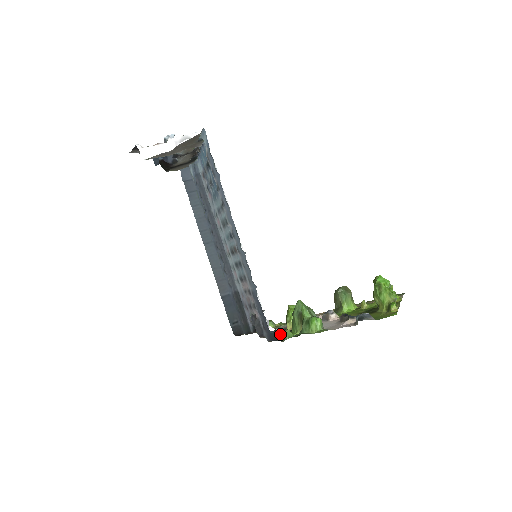
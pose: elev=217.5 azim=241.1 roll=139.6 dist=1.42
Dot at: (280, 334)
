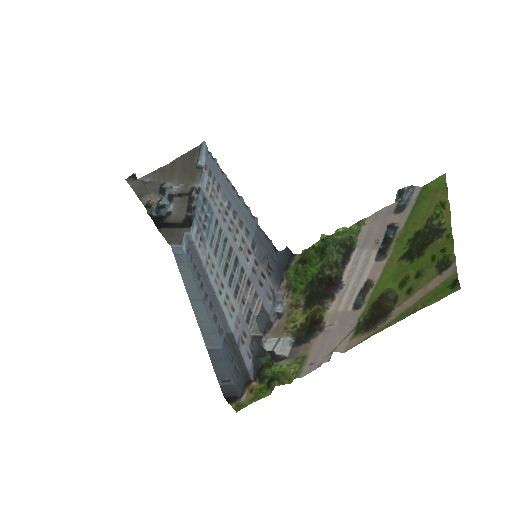
Dot at: (294, 279)
